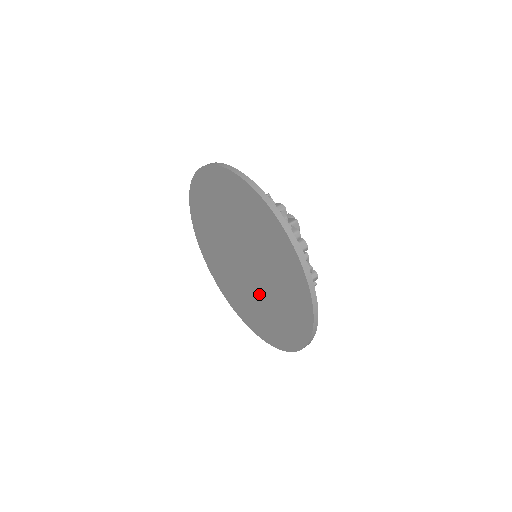
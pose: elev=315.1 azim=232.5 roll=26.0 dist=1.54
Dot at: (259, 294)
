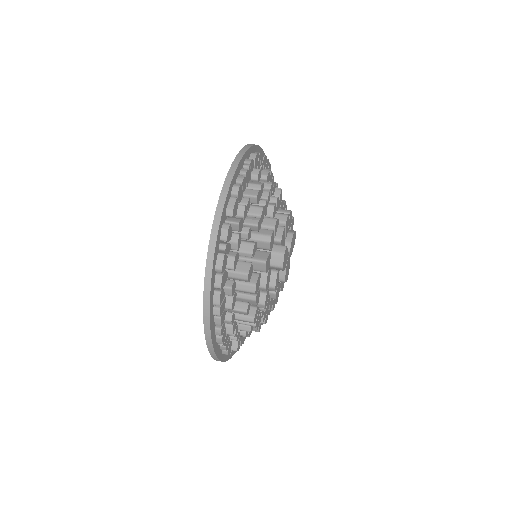
Dot at: occluded
